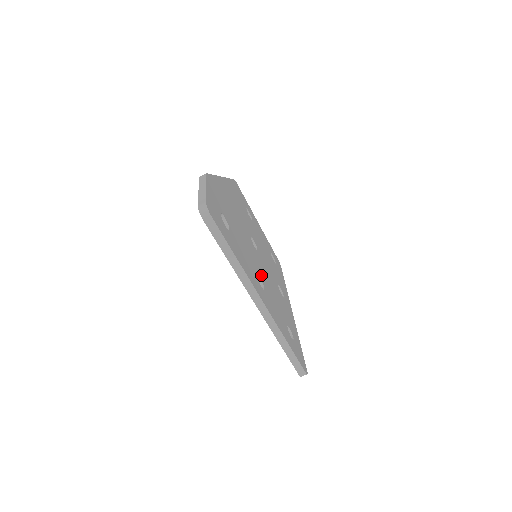
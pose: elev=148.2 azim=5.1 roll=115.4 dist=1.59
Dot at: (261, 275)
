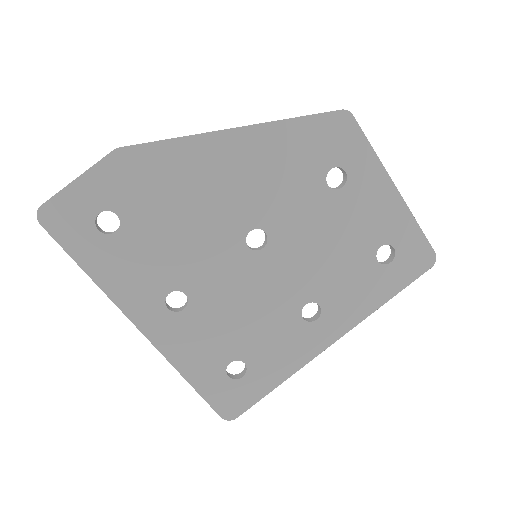
Dot at: (203, 290)
